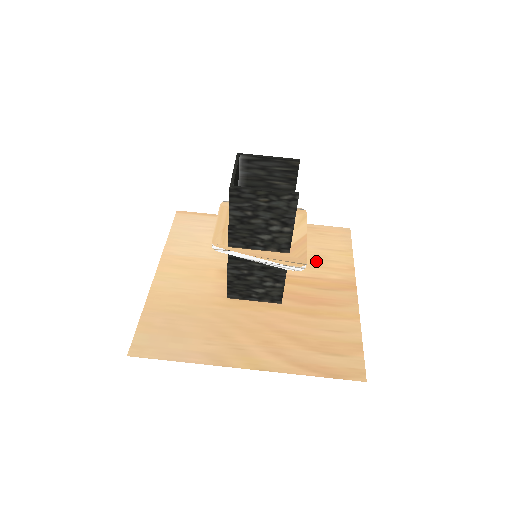
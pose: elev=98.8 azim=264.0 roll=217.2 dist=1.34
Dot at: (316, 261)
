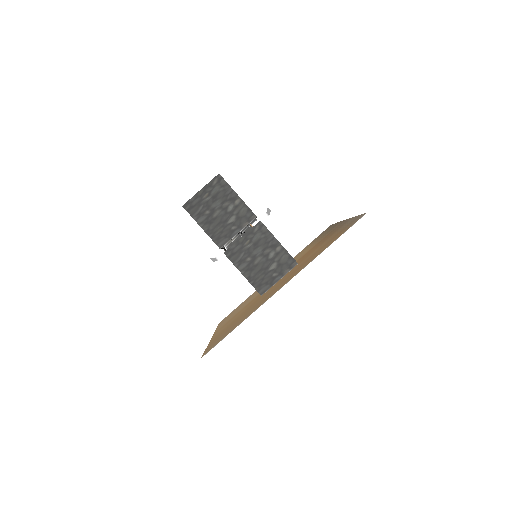
Dot at: occluded
